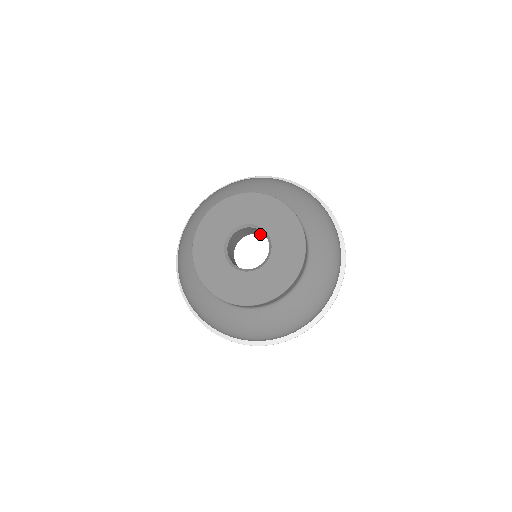
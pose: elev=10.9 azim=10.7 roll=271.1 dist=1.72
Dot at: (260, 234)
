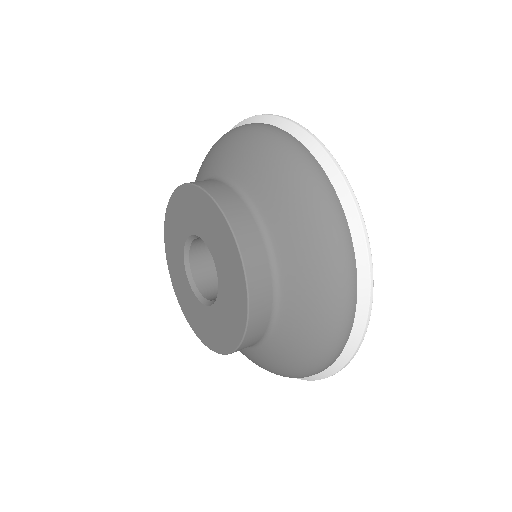
Dot at: occluded
